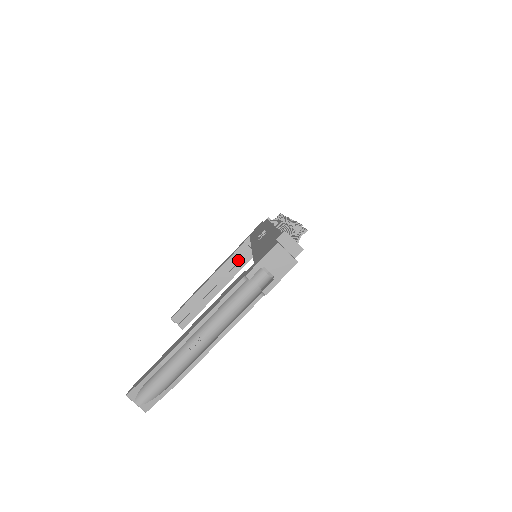
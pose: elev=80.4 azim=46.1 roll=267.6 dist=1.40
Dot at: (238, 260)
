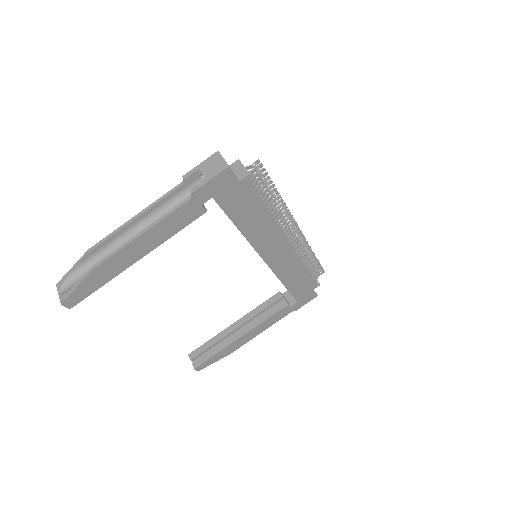
Dot at: (270, 309)
